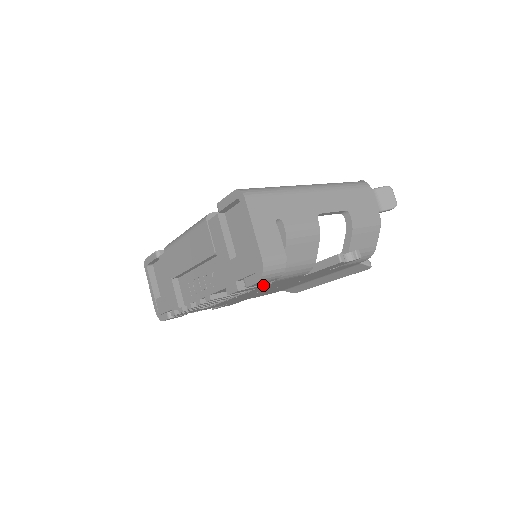
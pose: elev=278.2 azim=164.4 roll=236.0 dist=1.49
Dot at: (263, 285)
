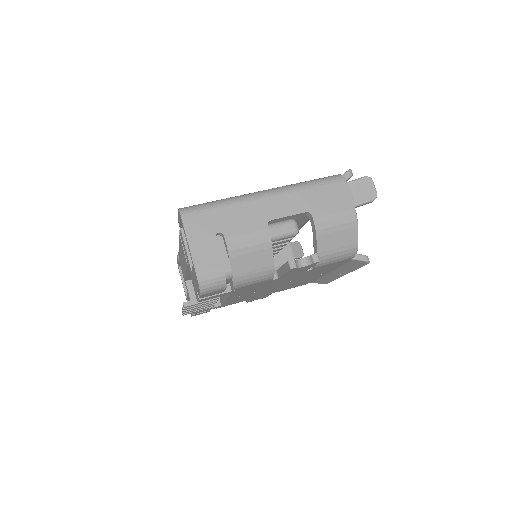
Dot at: (228, 292)
